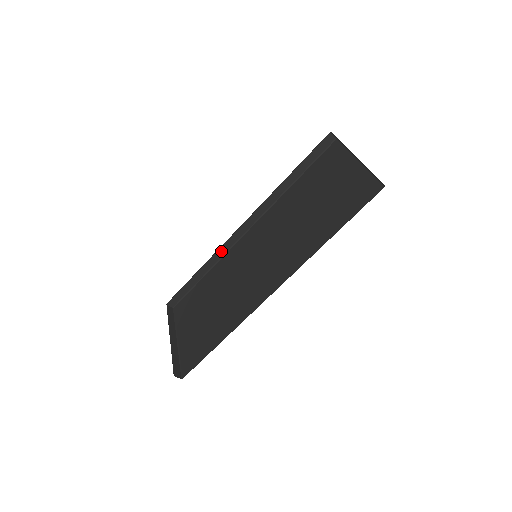
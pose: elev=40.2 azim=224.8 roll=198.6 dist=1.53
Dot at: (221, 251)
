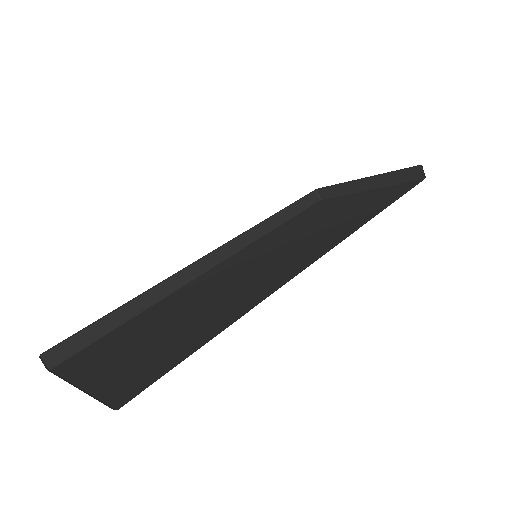
Dot at: (170, 284)
